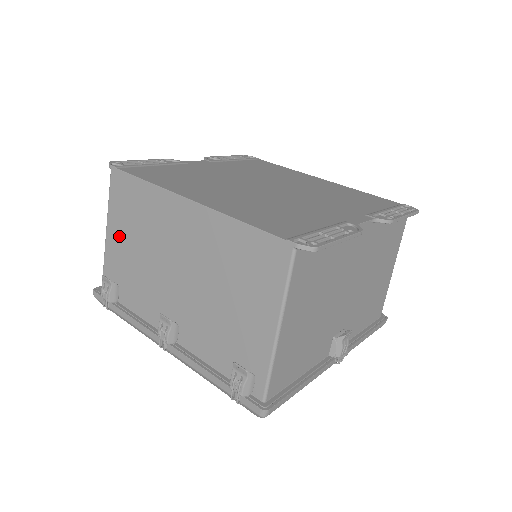
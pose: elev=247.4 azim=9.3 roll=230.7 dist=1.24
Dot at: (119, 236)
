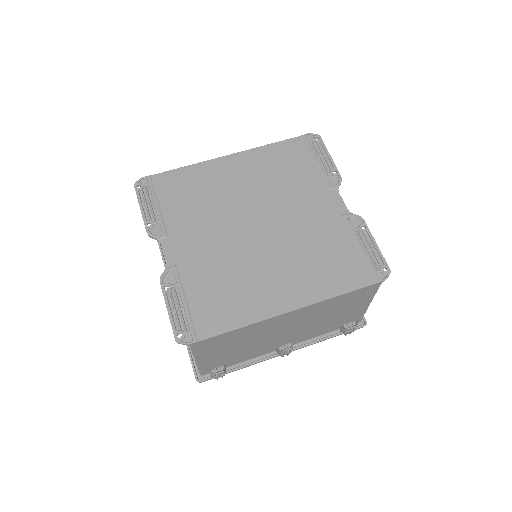
Dot at: (215, 355)
